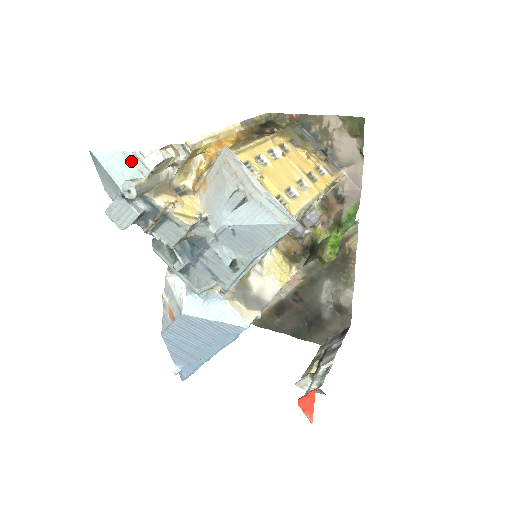
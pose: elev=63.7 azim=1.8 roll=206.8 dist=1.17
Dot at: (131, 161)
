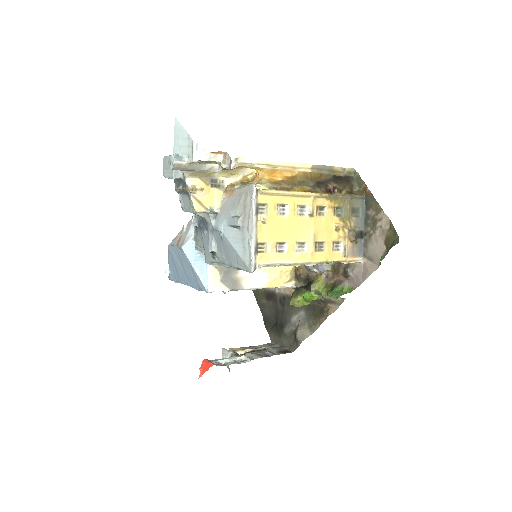
Dot at: (189, 145)
